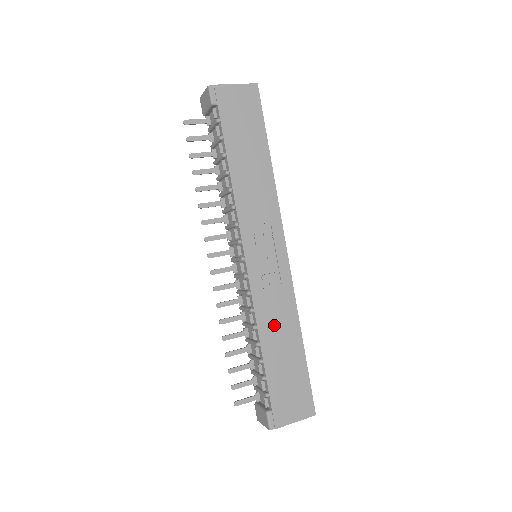
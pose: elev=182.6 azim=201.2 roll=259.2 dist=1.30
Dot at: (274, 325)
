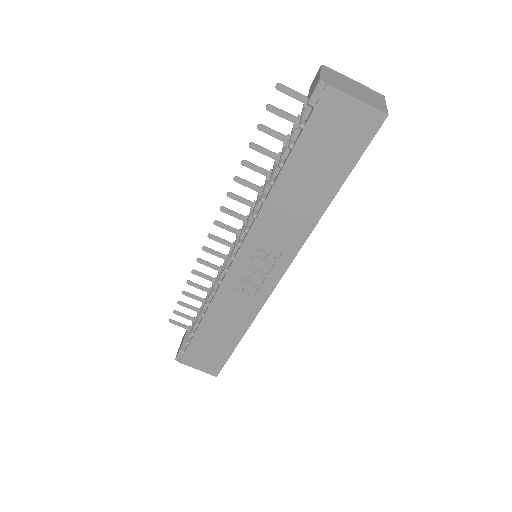
Dot at: (224, 315)
